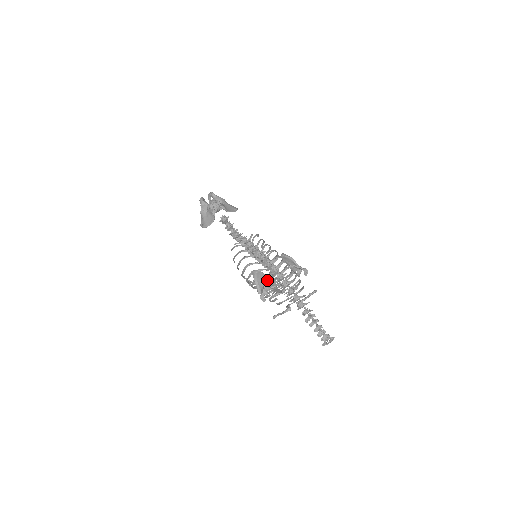
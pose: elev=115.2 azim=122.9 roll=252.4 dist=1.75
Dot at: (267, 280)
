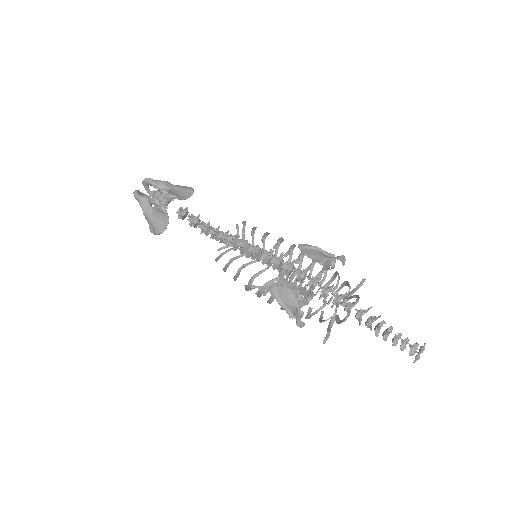
Dot at: (298, 297)
